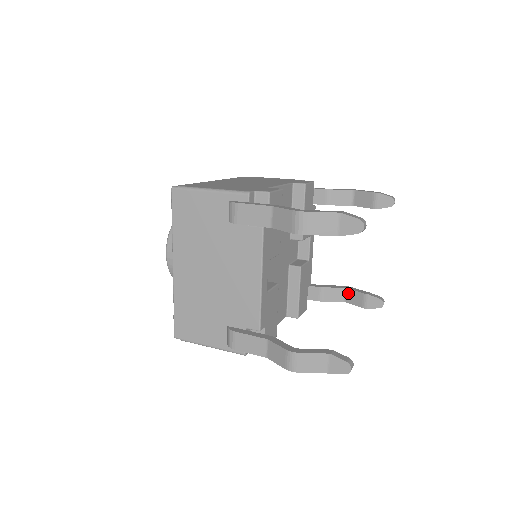
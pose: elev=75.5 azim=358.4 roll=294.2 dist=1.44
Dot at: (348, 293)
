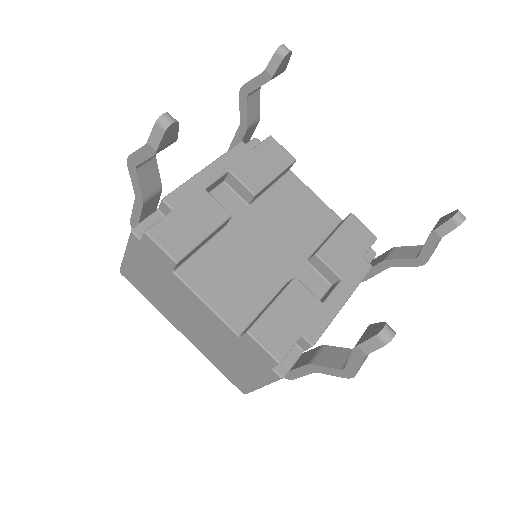
Dot at: occluded
